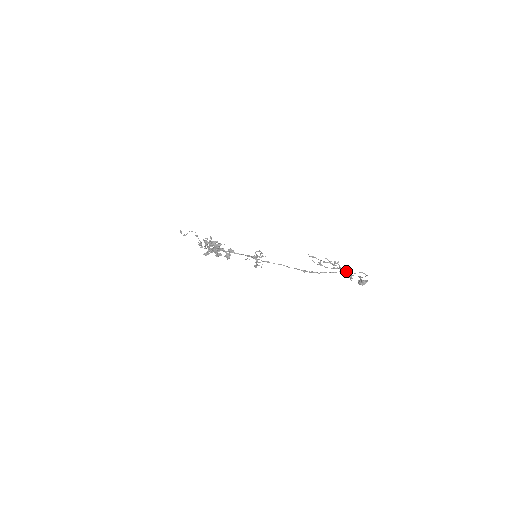
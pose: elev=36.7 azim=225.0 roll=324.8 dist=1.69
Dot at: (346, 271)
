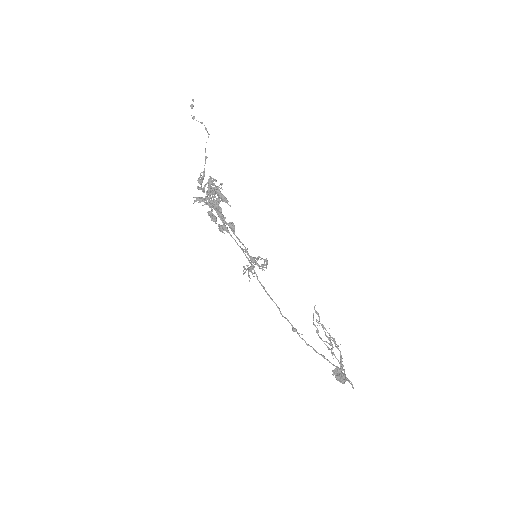
Dot at: (337, 367)
